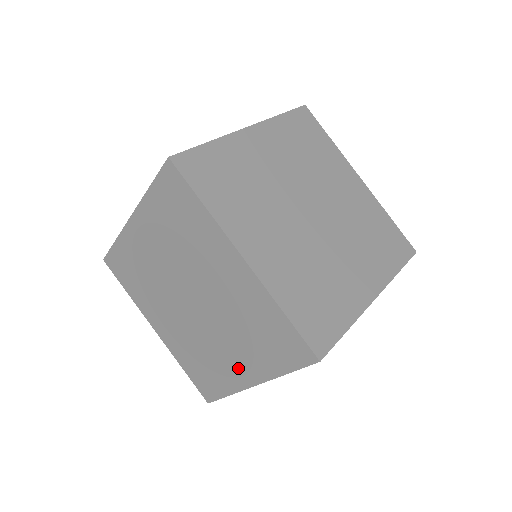
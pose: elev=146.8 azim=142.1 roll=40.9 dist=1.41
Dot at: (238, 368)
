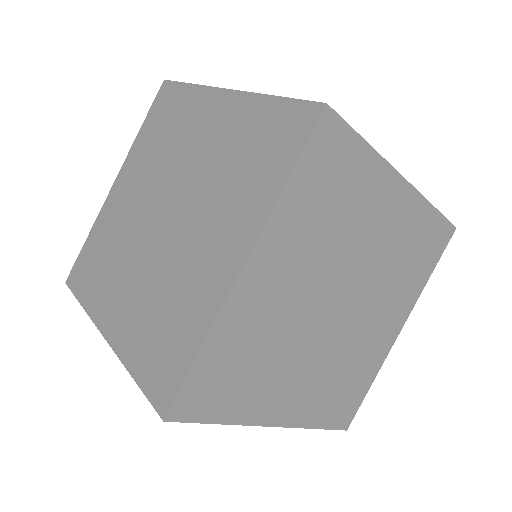
Dot at: (219, 257)
